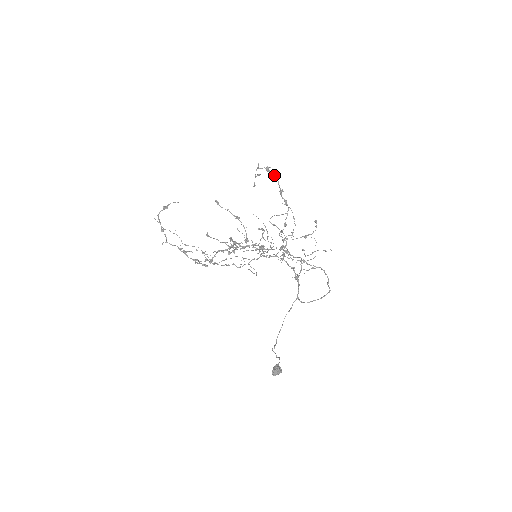
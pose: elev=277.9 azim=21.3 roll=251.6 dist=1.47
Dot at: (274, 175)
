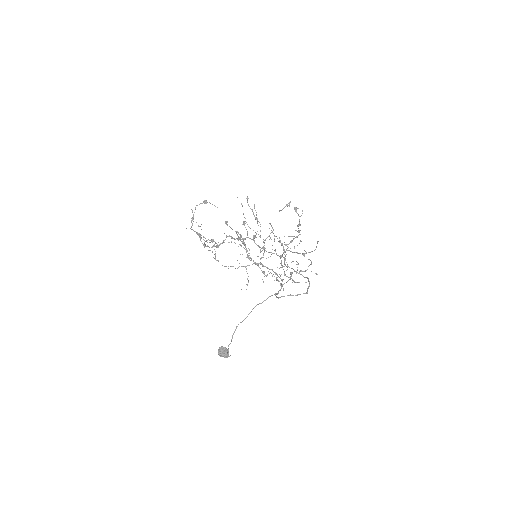
Dot at: occluded
